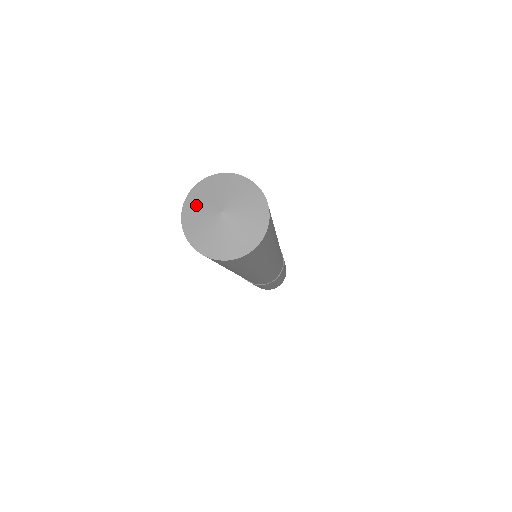
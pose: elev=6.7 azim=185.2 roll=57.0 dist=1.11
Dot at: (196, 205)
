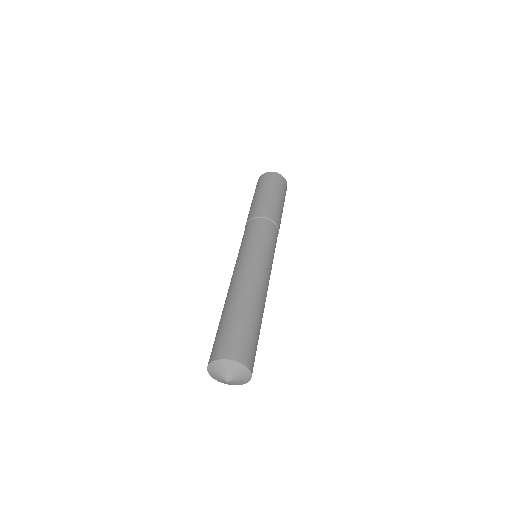
Dot at: (215, 377)
